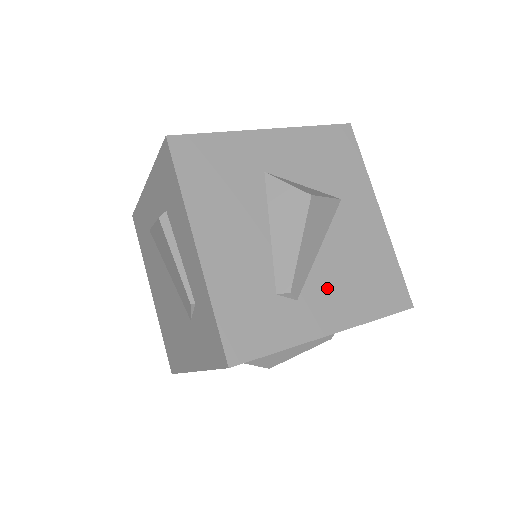
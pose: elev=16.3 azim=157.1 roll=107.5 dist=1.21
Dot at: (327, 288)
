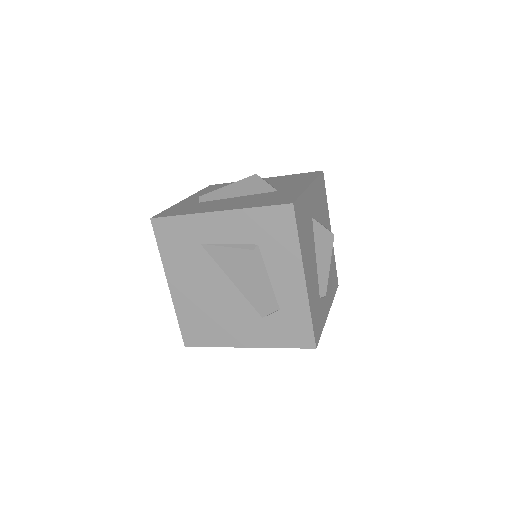
Dot at: (327, 286)
